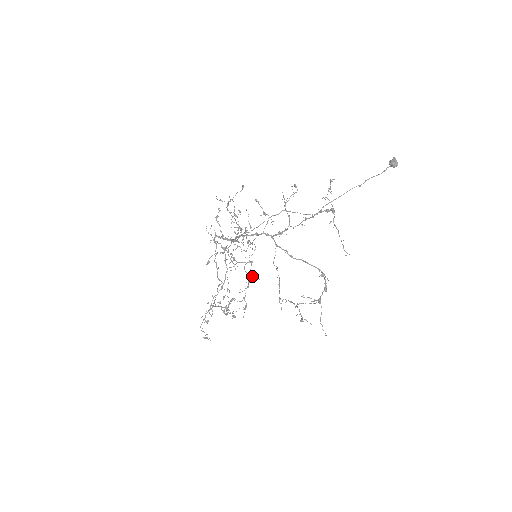
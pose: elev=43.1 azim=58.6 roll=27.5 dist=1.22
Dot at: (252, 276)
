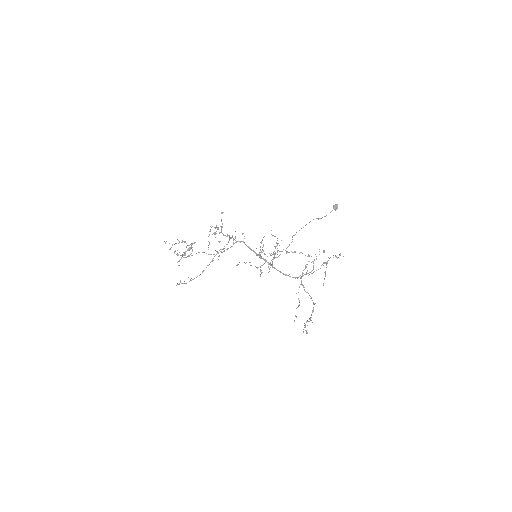
Dot at: (219, 242)
